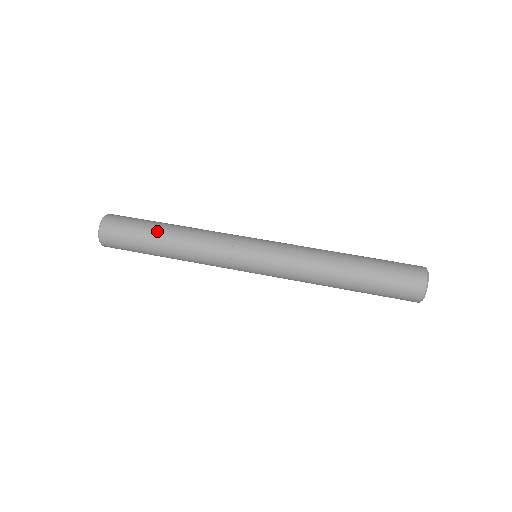
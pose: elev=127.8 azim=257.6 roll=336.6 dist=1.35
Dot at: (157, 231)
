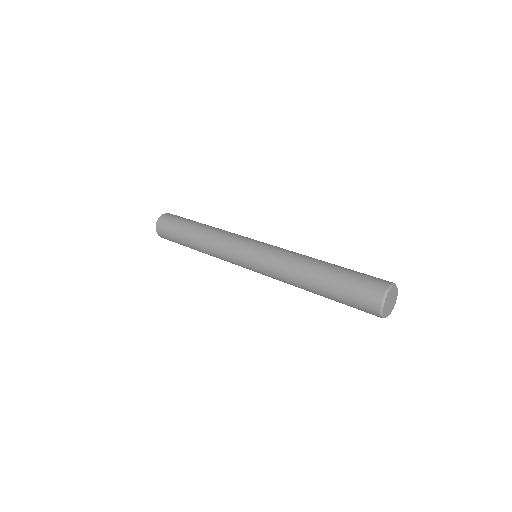
Dot at: (189, 228)
